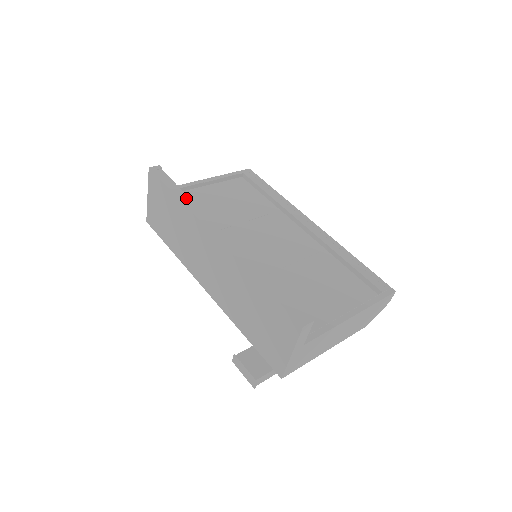
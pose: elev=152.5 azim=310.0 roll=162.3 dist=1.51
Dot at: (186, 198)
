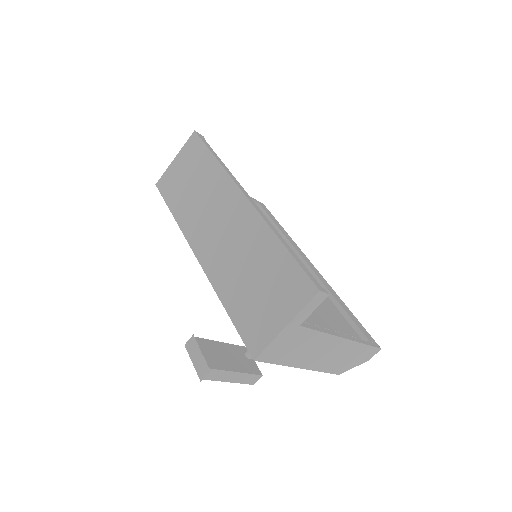
Dot at: (223, 163)
